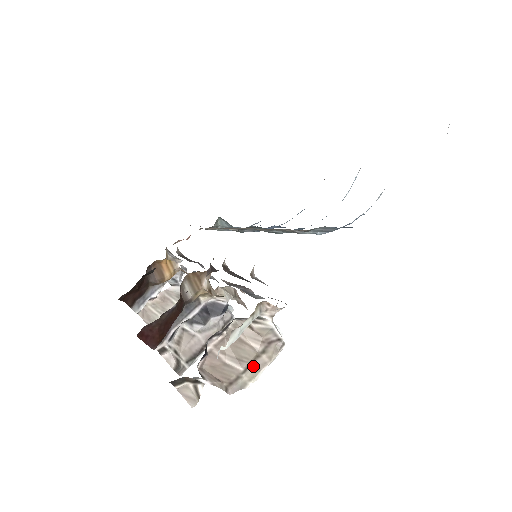
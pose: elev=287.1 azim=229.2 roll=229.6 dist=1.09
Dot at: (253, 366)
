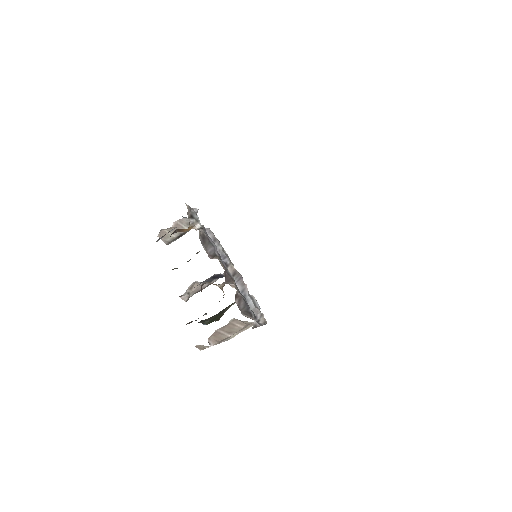
Dot at: (237, 332)
